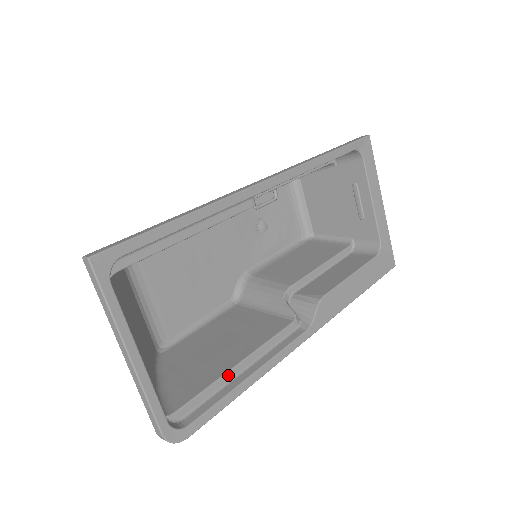
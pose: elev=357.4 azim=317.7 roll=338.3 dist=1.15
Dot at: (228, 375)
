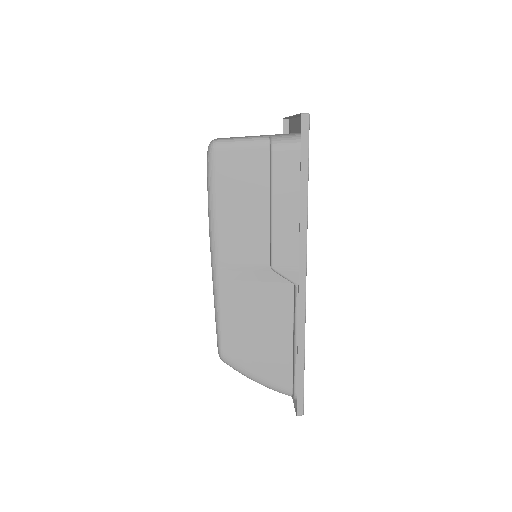
Dot at: occluded
